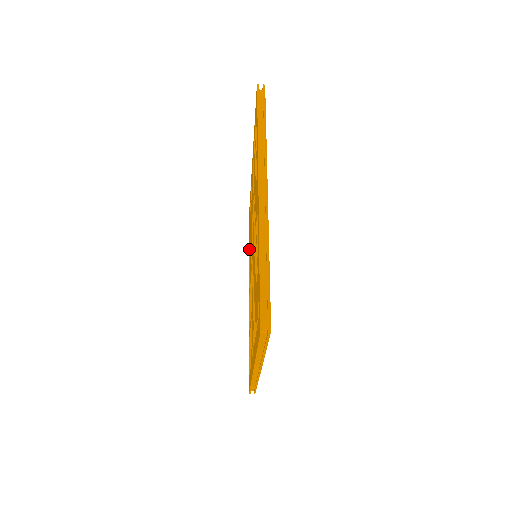
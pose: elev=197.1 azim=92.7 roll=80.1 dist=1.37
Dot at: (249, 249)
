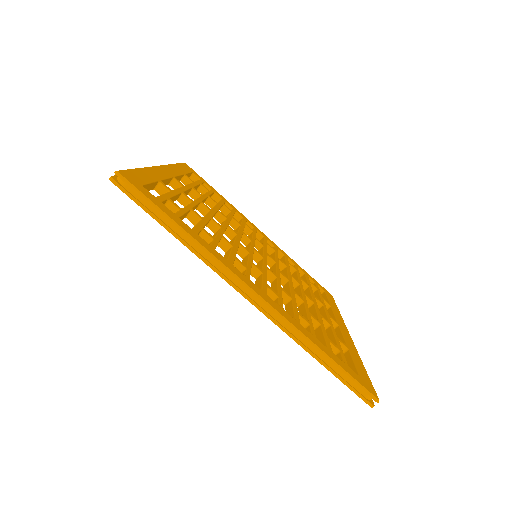
Dot at: occluded
